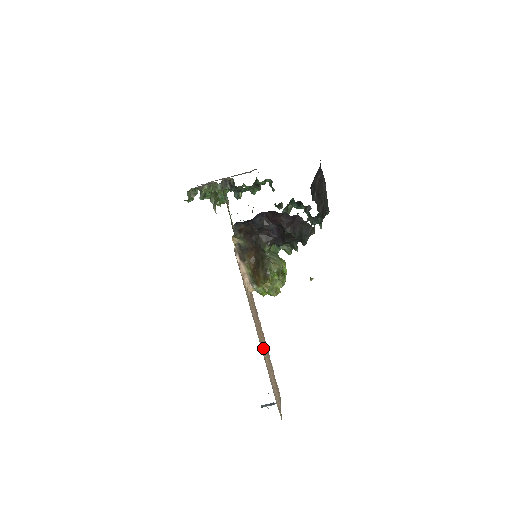
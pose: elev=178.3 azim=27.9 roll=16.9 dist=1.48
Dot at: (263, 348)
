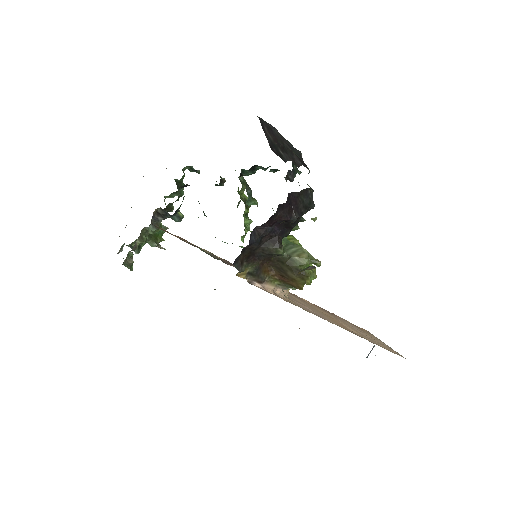
Dot at: (340, 324)
